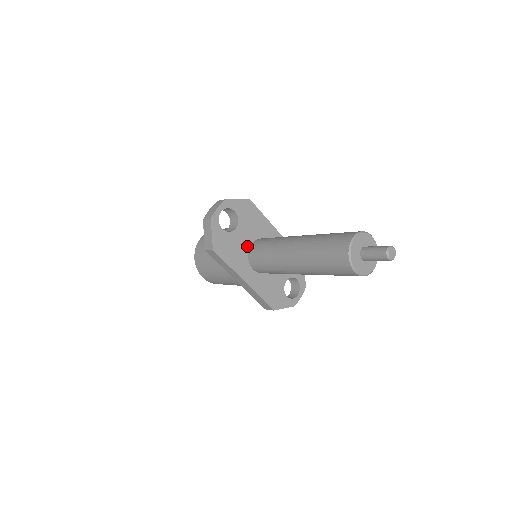
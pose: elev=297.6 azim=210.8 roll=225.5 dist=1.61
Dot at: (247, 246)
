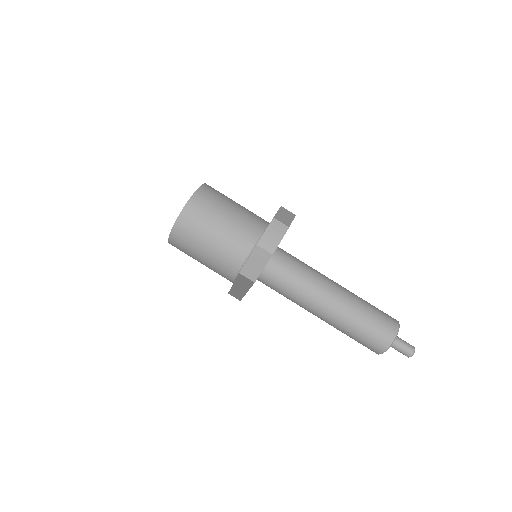
Dot at: occluded
